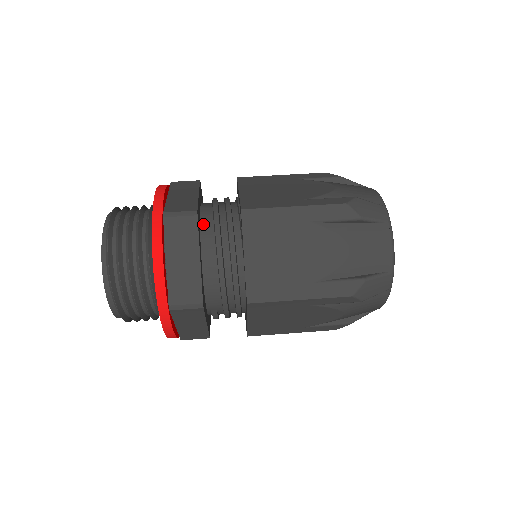
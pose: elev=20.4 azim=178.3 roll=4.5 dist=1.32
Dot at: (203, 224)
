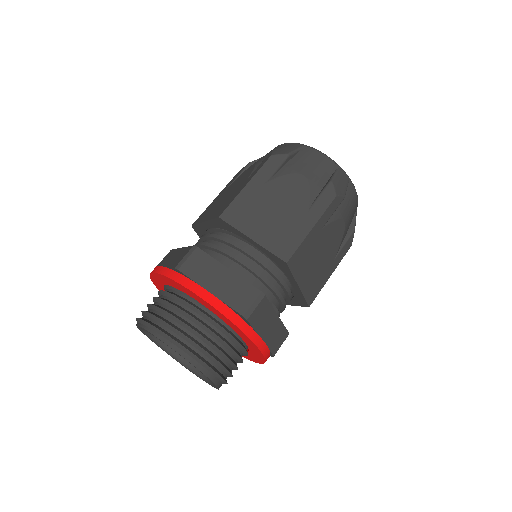
Dot at: occluded
